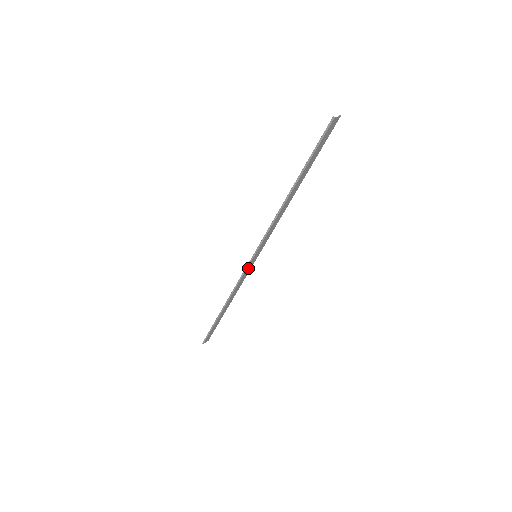
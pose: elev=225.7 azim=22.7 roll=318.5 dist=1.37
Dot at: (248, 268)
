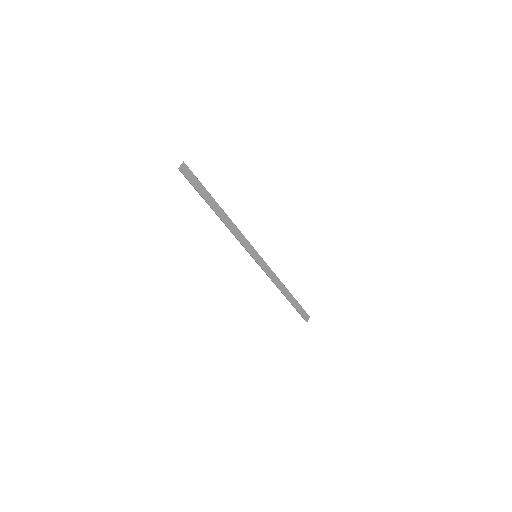
Dot at: (262, 265)
